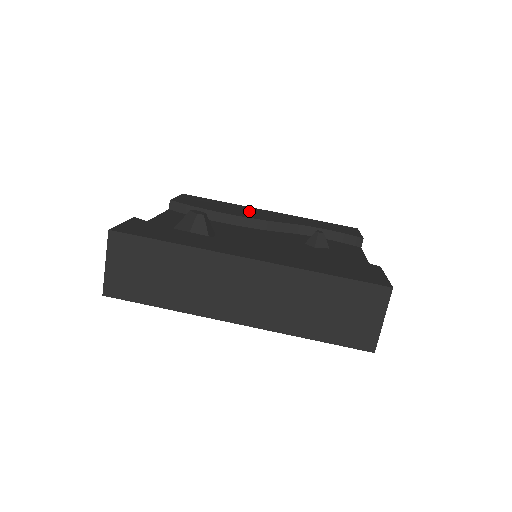
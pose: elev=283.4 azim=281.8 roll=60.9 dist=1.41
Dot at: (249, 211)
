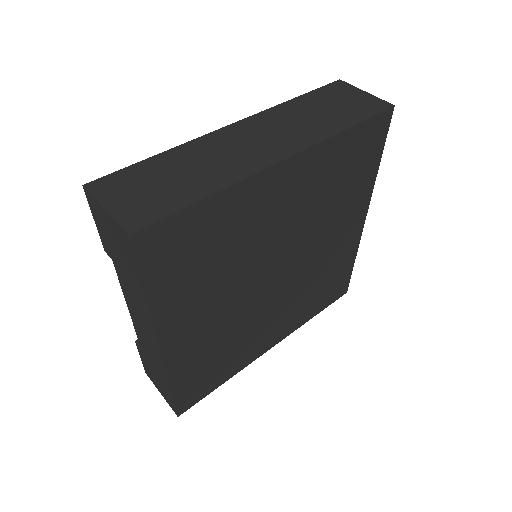
Dot at: occluded
